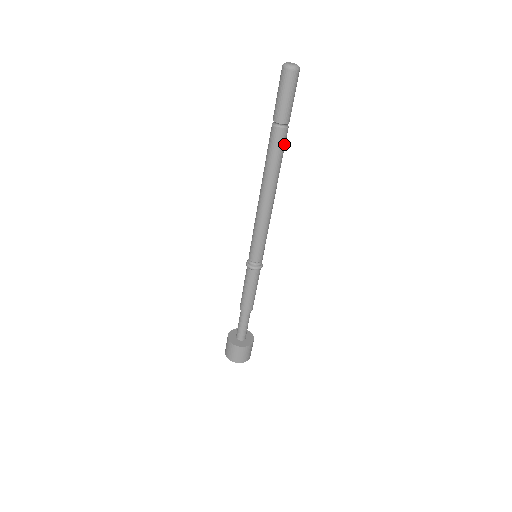
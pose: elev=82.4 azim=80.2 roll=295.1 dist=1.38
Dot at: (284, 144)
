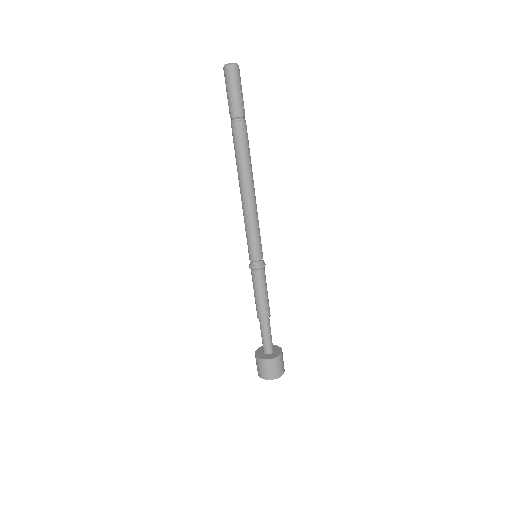
Dot at: (247, 136)
